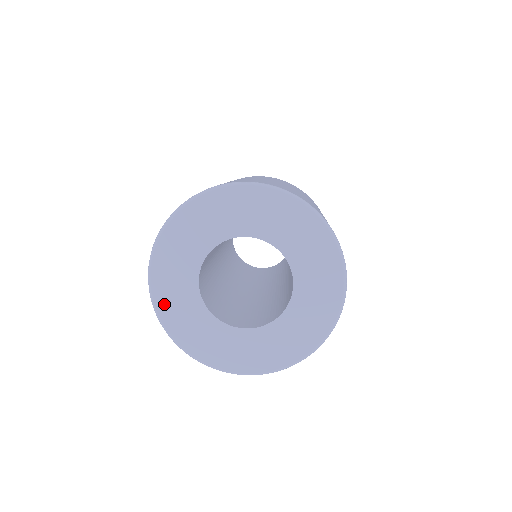
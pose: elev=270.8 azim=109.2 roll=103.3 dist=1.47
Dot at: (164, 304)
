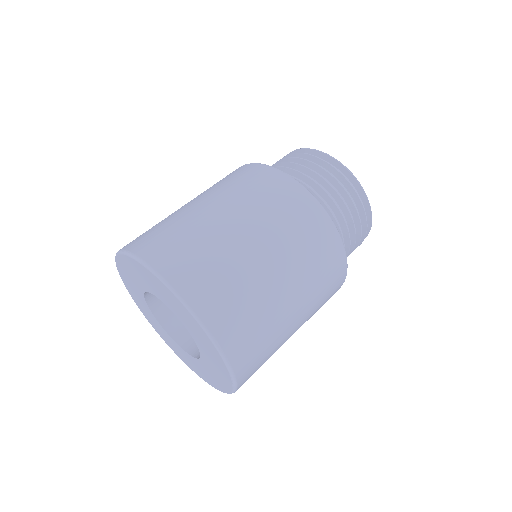
Dot at: (123, 263)
